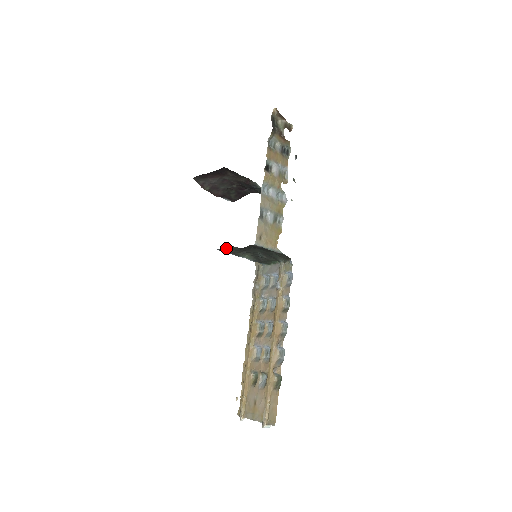
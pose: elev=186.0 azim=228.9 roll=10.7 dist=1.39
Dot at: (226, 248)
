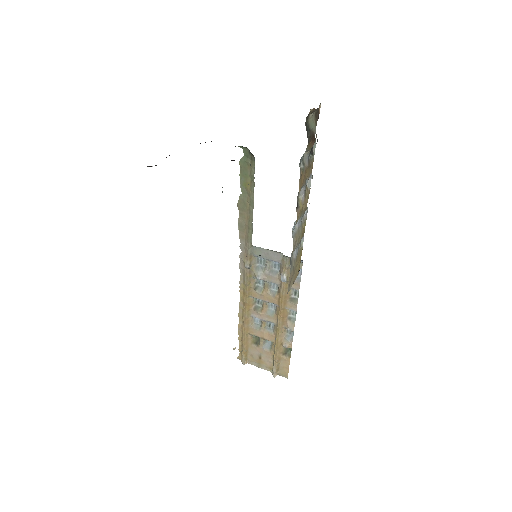
Dot at: occluded
